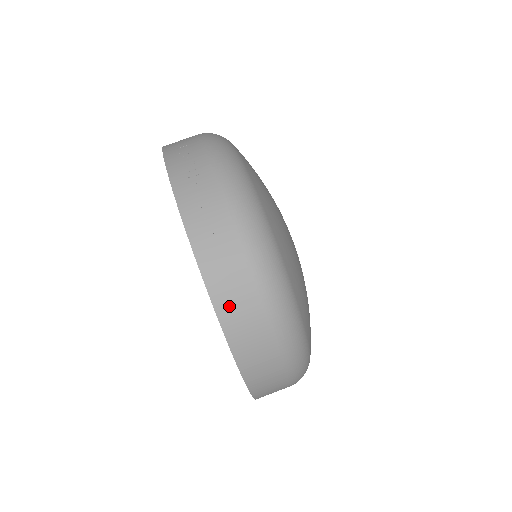
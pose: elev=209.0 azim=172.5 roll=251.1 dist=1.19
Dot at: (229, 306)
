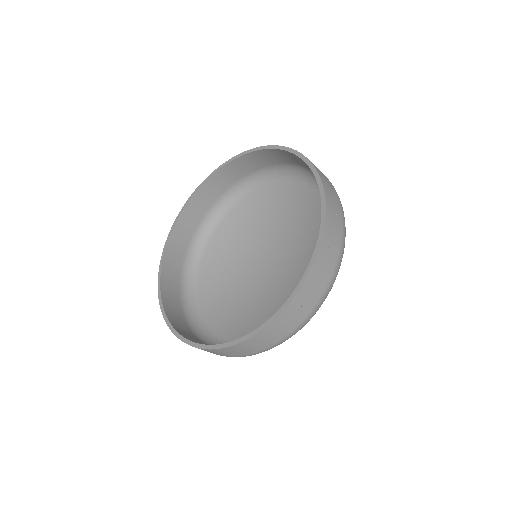
Dot at: (268, 333)
